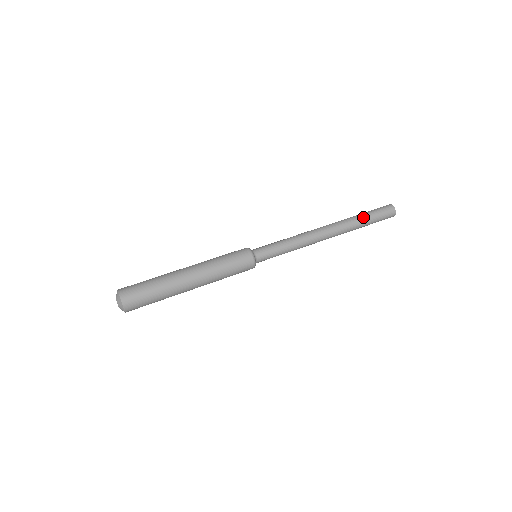
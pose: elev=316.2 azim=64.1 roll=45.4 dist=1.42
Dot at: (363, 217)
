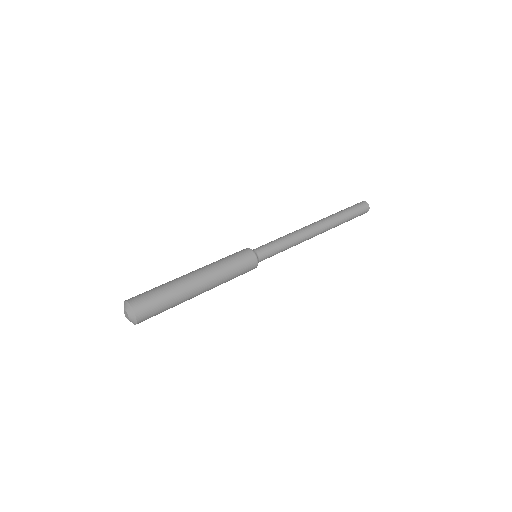
Dot at: (341, 211)
